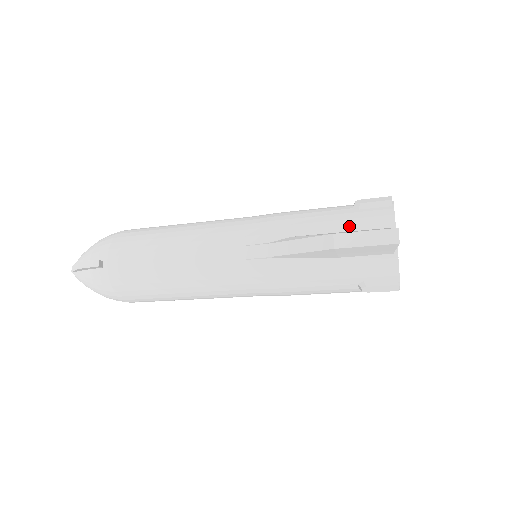
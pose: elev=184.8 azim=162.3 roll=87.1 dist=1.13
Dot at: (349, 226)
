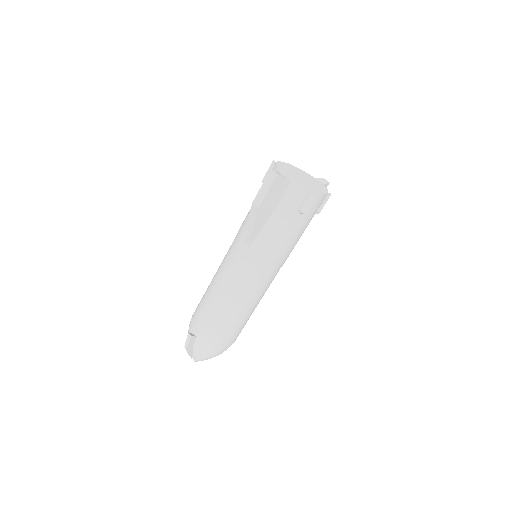
Dot at: occluded
